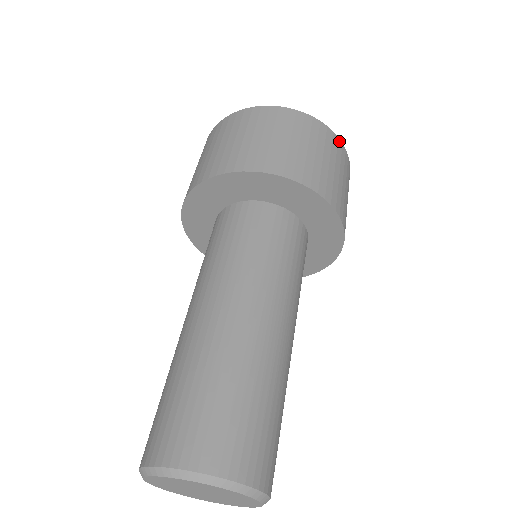
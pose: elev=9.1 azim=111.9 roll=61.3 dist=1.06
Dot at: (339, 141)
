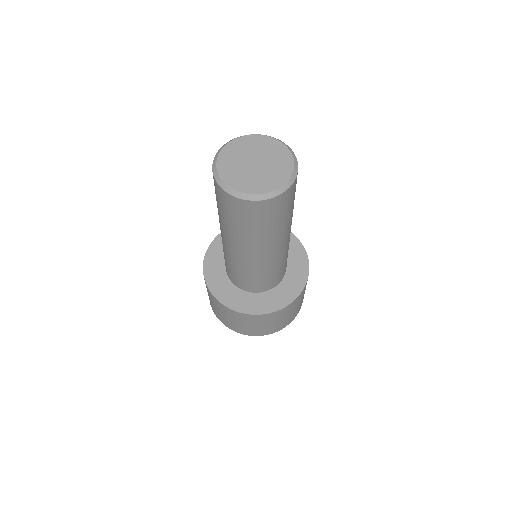
Dot at: occluded
